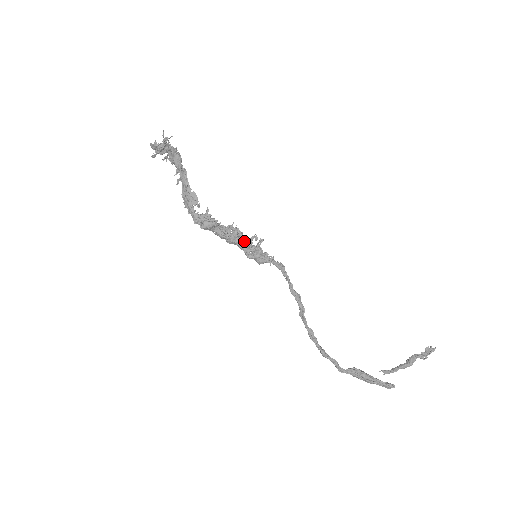
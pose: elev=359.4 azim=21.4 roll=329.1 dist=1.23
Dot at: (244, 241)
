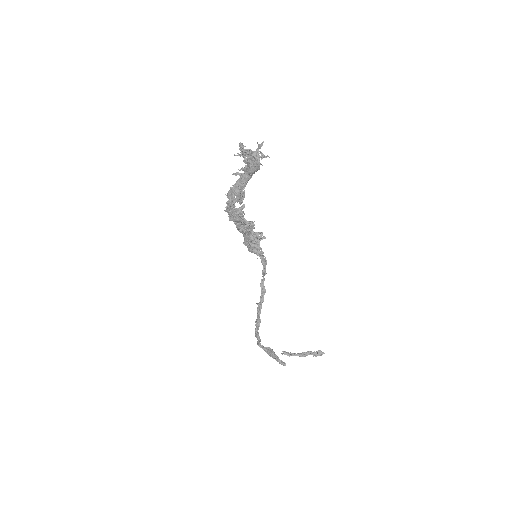
Dot at: (251, 234)
